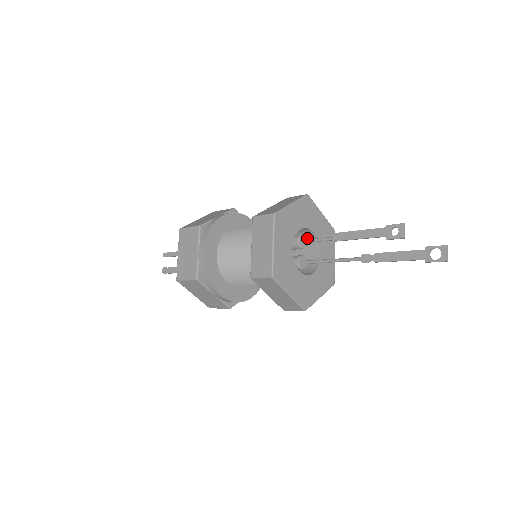
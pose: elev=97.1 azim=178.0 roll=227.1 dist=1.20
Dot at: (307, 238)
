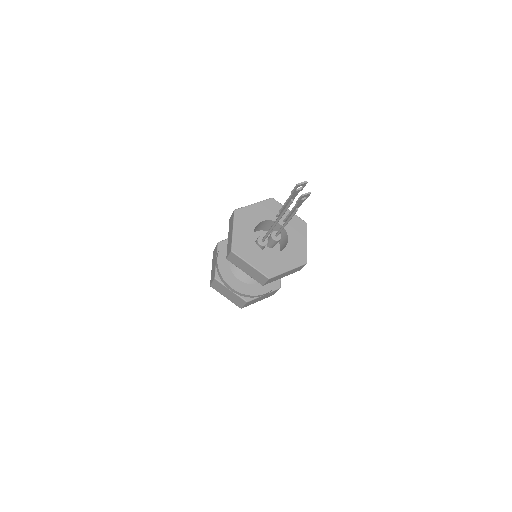
Dot at: (284, 247)
